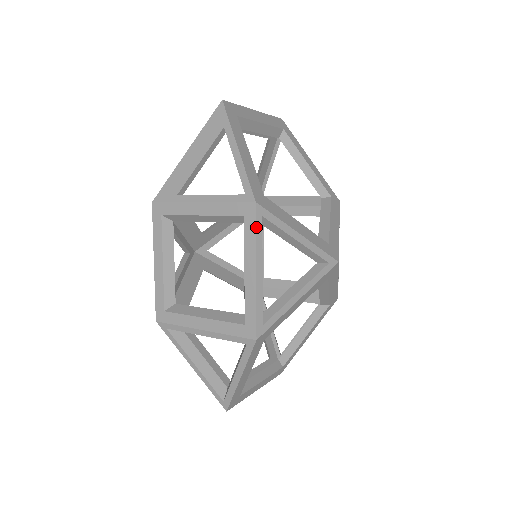
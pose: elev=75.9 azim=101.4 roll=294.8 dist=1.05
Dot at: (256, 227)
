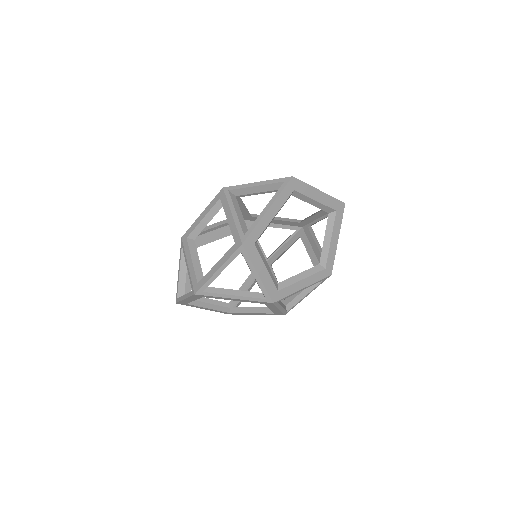
Dot at: (233, 254)
